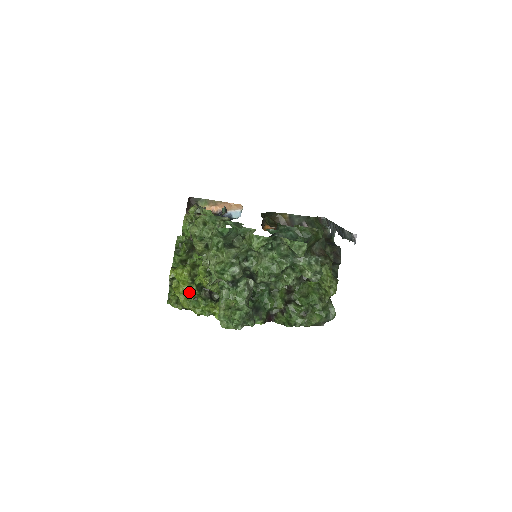
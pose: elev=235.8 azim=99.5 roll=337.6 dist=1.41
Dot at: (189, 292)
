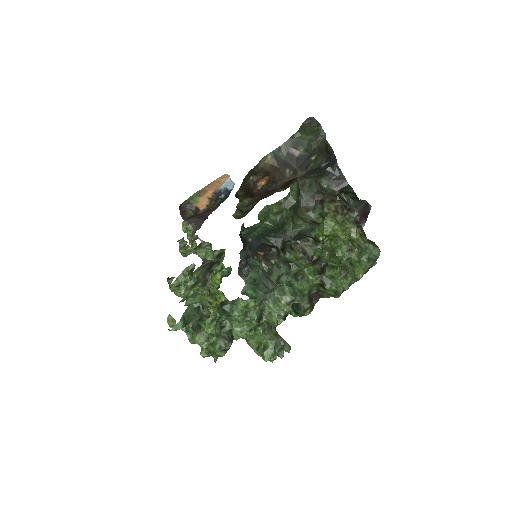
Dot at: occluded
